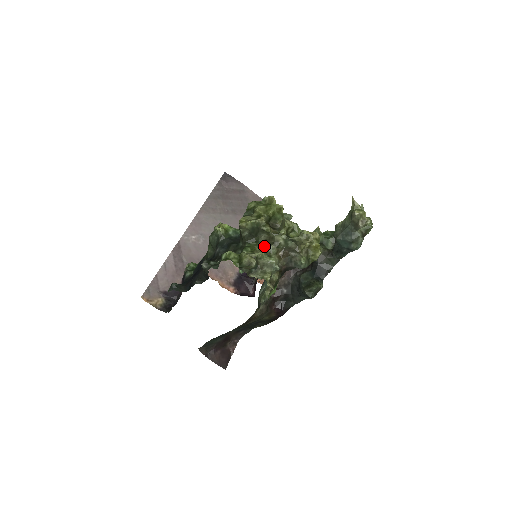
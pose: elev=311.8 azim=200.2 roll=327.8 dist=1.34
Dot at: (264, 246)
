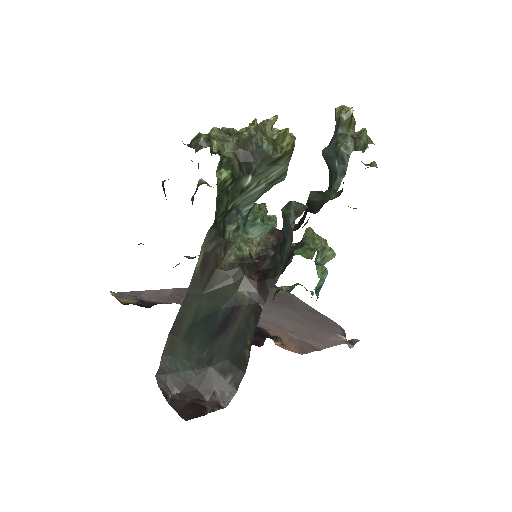
Dot at: occluded
